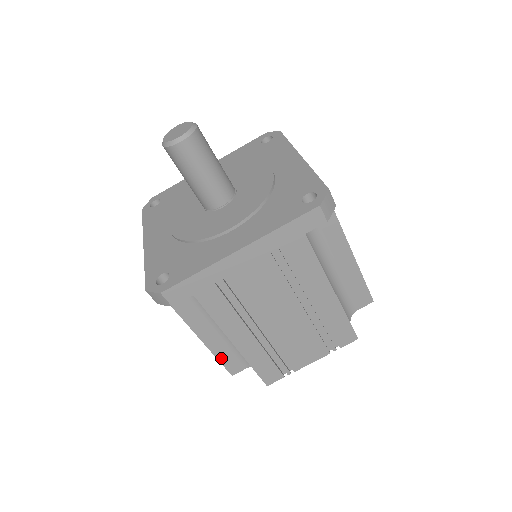
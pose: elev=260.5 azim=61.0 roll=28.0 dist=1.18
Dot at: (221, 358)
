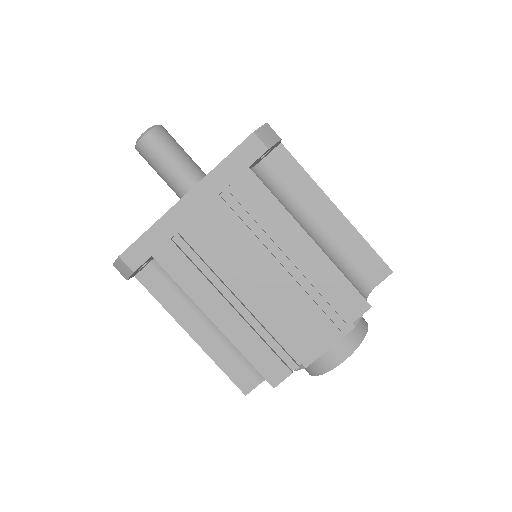
Dot at: (225, 368)
